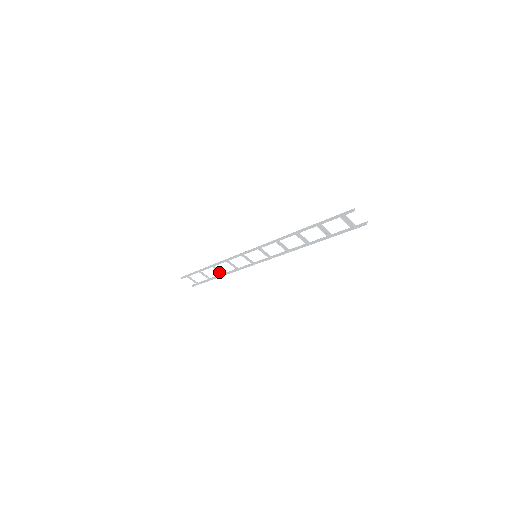
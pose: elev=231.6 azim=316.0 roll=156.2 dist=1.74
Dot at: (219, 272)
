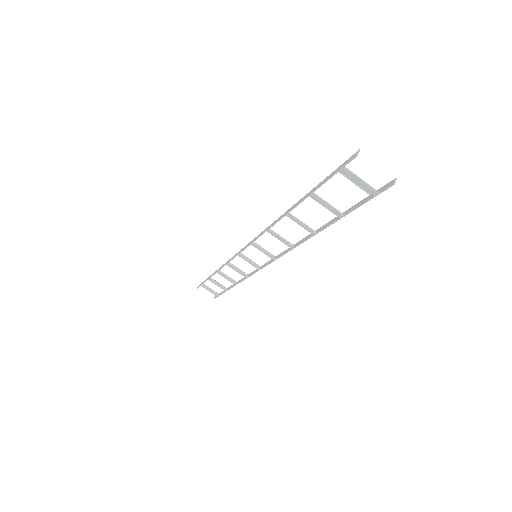
Dot at: (228, 280)
